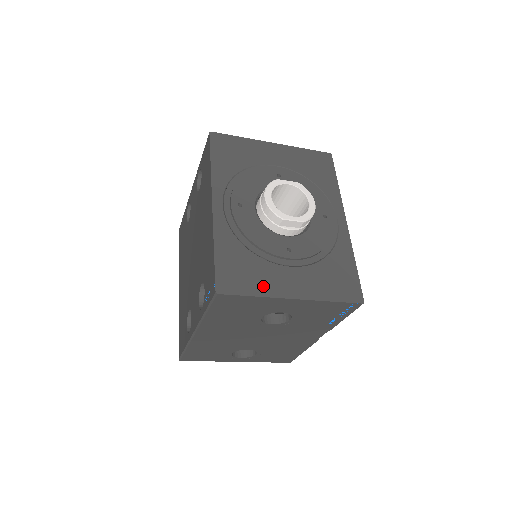
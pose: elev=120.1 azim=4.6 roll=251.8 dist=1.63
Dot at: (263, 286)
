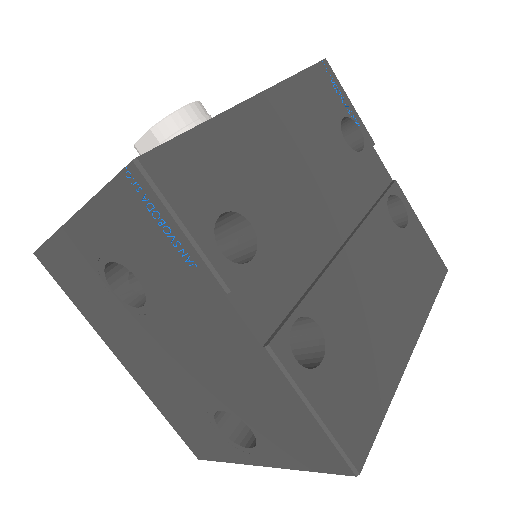
Dot at: occluded
